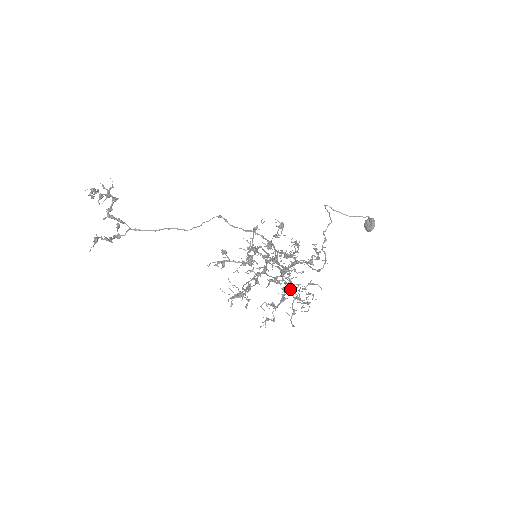
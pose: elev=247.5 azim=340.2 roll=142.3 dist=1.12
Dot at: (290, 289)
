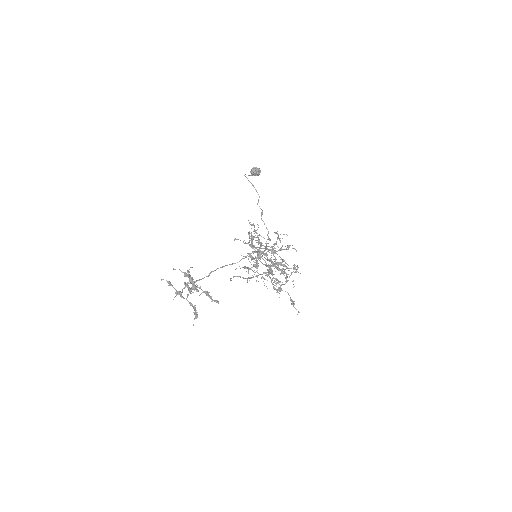
Dot at: (287, 274)
